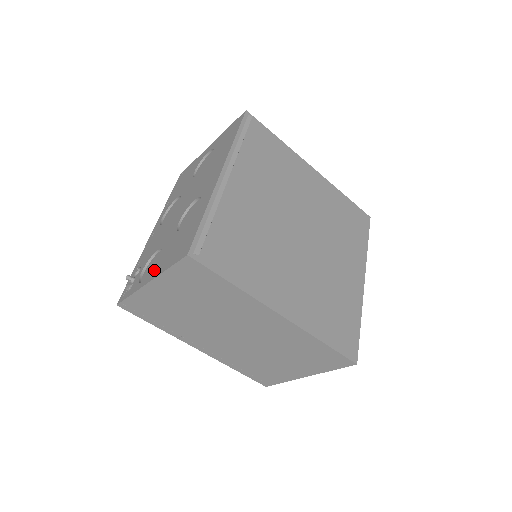
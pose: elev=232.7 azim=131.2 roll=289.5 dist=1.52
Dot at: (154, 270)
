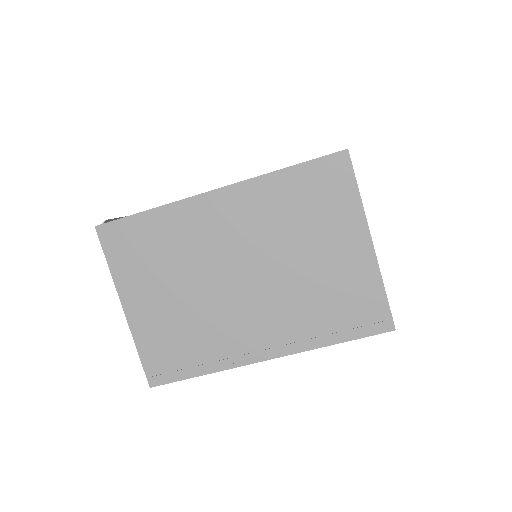
Dot at: occluded
